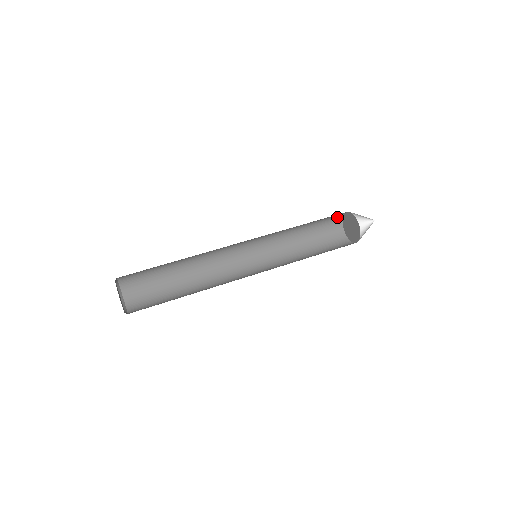
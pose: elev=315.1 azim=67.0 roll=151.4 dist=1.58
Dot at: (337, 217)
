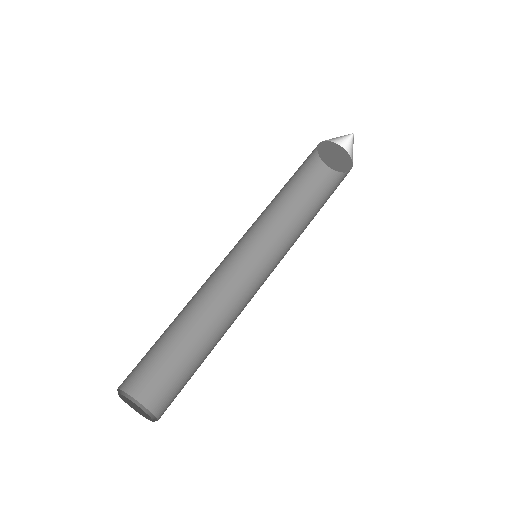
Dot at: occluded
